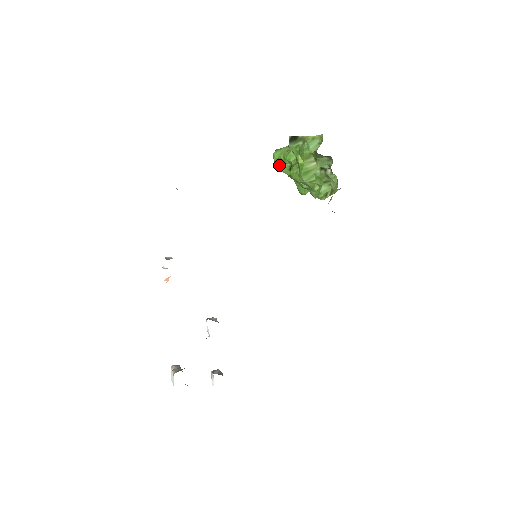
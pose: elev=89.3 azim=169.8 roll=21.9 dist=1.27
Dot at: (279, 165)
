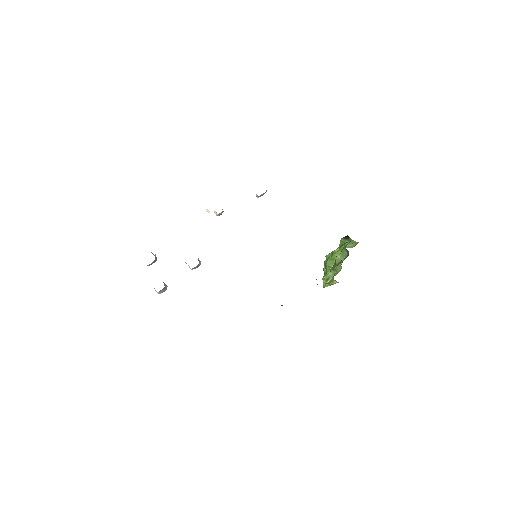
Dot at: (329, 255)
